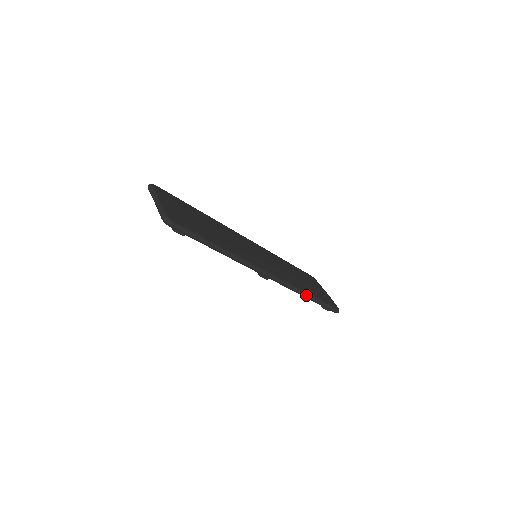
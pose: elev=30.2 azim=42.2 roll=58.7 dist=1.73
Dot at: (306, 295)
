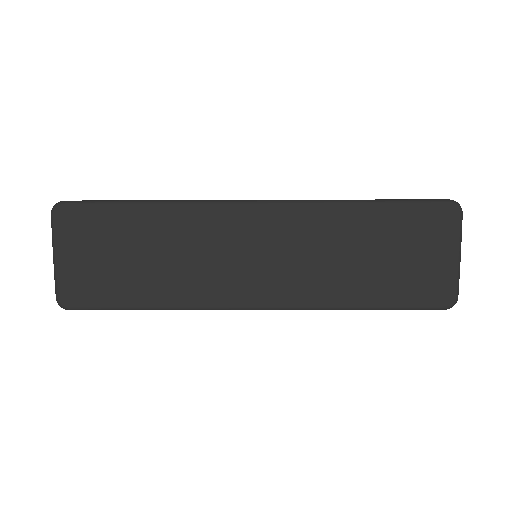
Dot at: (350, 309)
